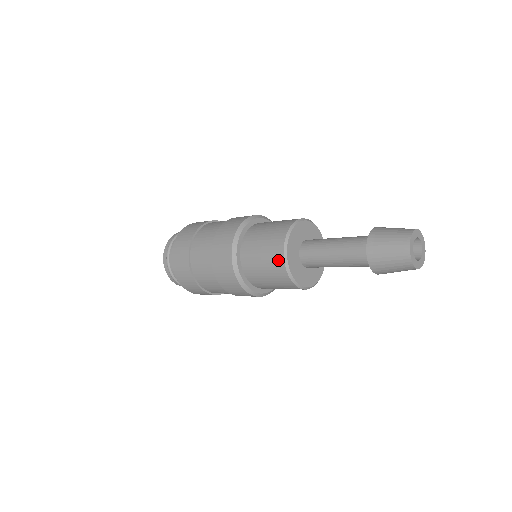
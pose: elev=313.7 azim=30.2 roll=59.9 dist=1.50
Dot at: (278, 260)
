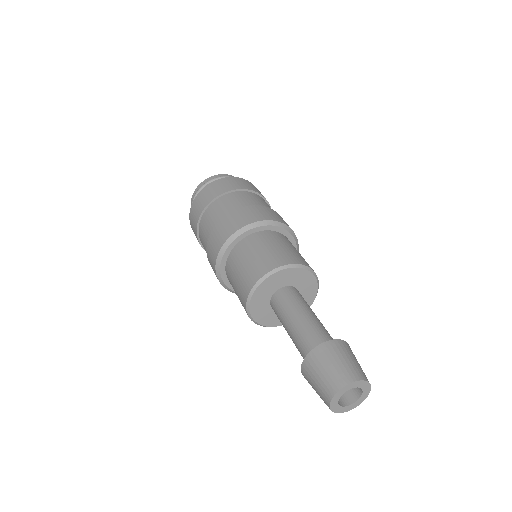
Dot at: (244, 307)
